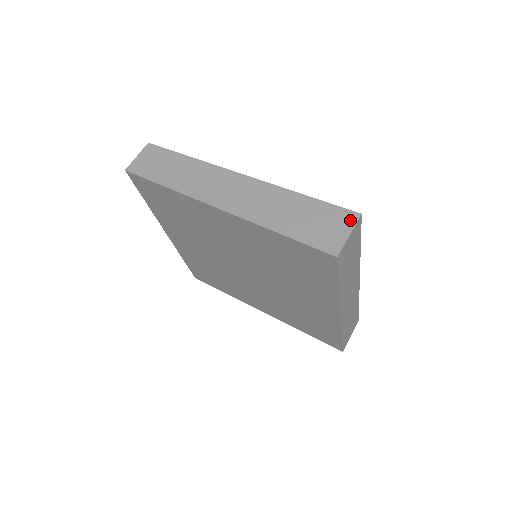
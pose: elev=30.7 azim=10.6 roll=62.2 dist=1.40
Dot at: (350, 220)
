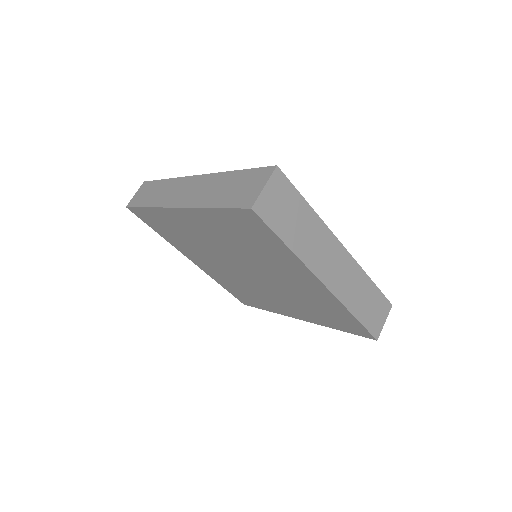
Dot at: (267, 174)
